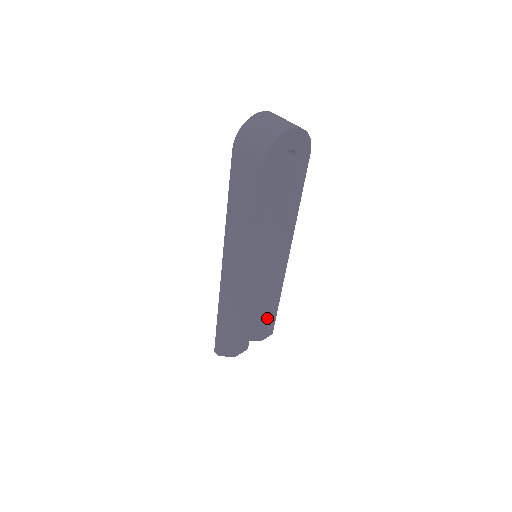
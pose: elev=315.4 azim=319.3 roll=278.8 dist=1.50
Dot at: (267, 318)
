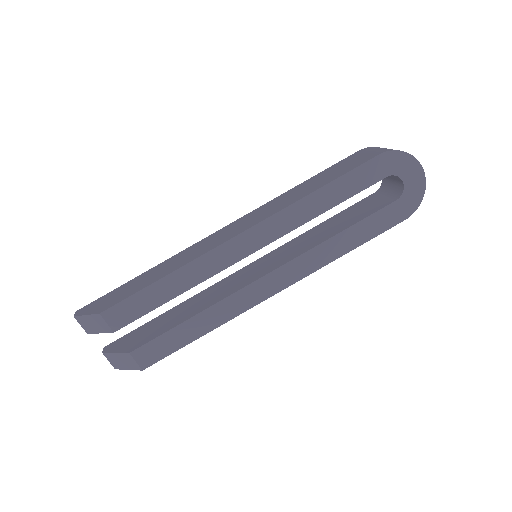
Dot at: (174, 332)
